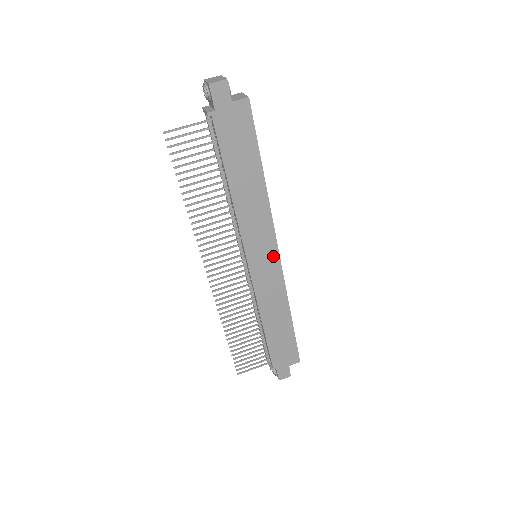
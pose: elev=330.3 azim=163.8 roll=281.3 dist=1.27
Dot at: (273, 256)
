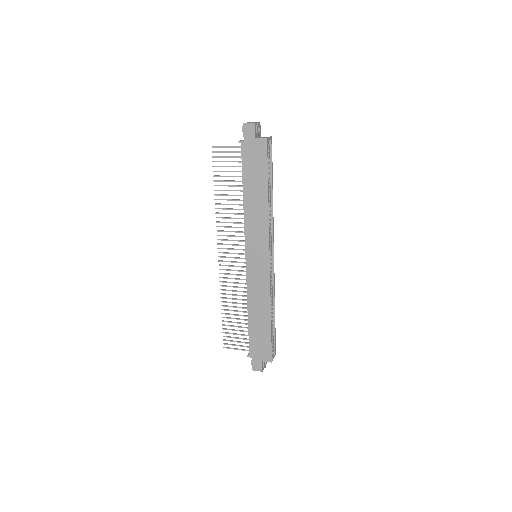
Dot at: (265, 259)
